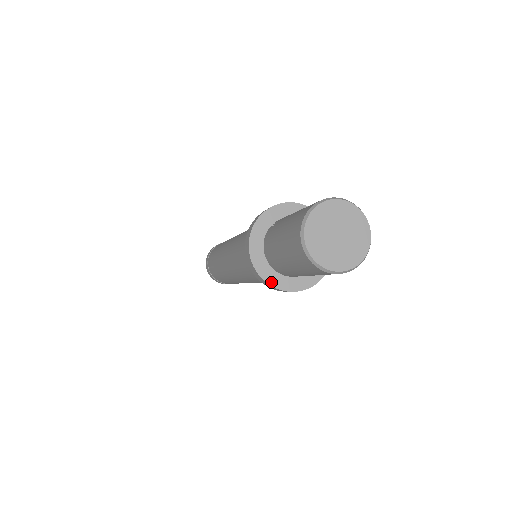
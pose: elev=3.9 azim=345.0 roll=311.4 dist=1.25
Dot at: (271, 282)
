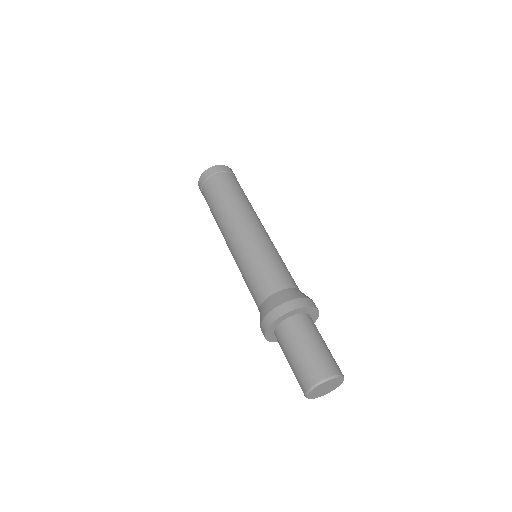
Dot at: occluded
